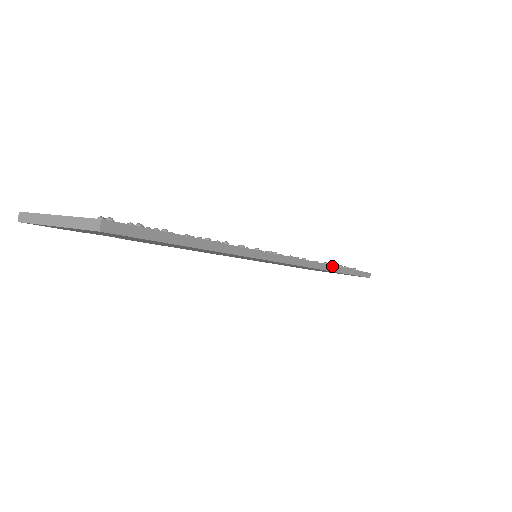
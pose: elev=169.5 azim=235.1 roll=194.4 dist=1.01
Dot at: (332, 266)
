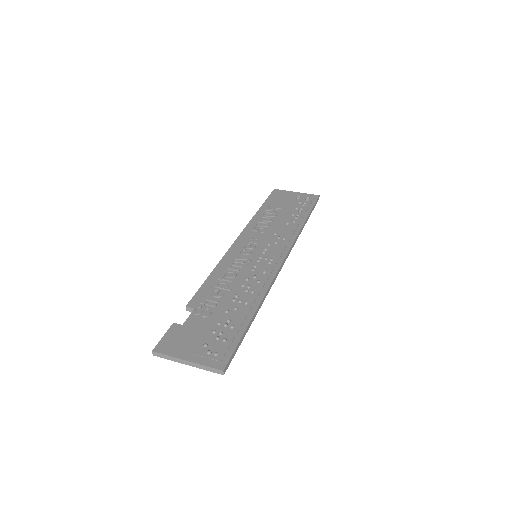
Dot at: (301, 230)
